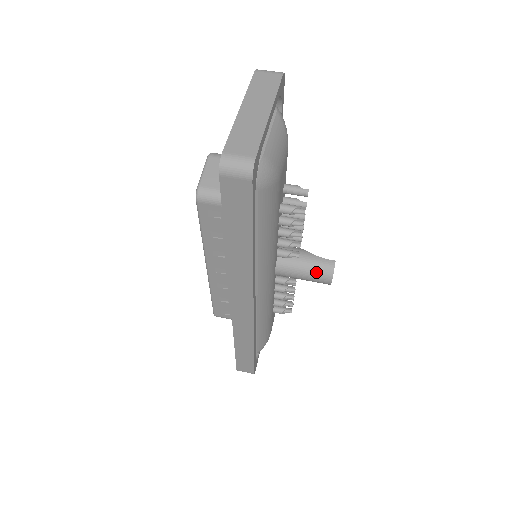
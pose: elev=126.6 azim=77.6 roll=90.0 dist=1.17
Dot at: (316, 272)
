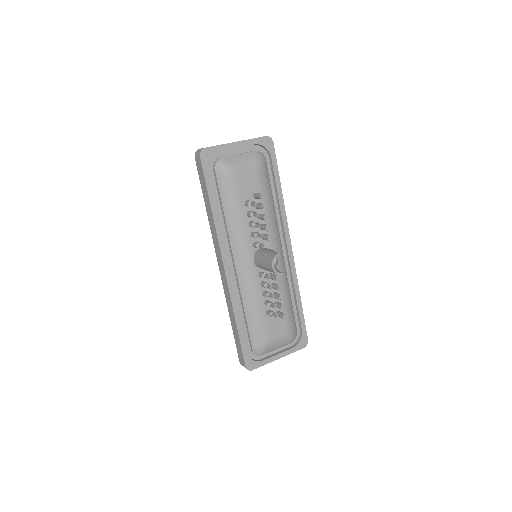
Dot at: (267, 259)
